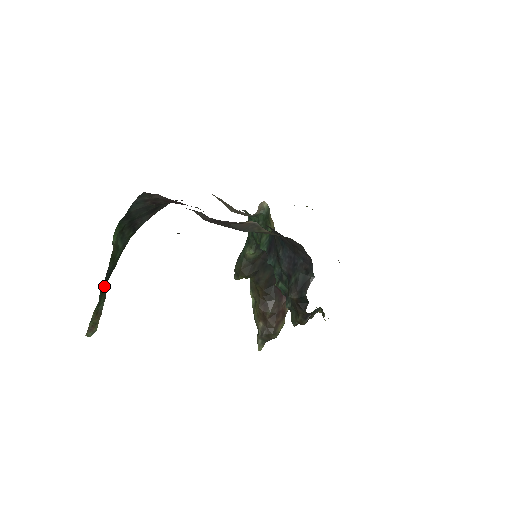
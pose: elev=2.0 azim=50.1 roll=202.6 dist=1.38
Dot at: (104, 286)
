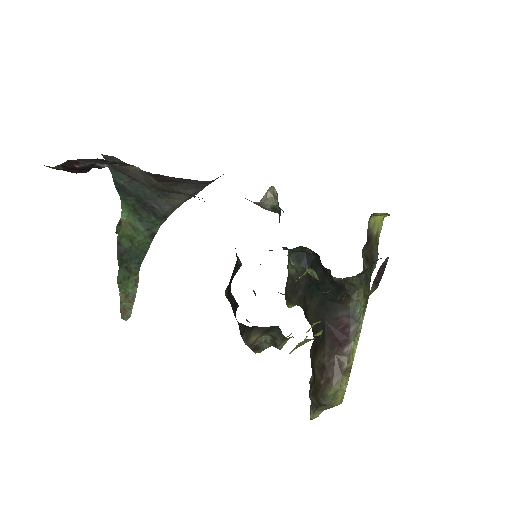
Dot at: (132, 269)
